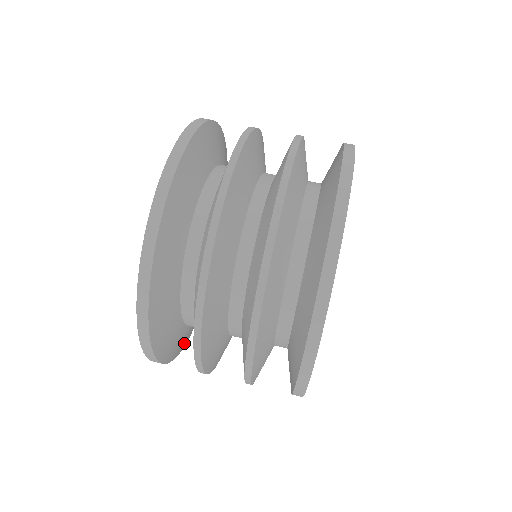
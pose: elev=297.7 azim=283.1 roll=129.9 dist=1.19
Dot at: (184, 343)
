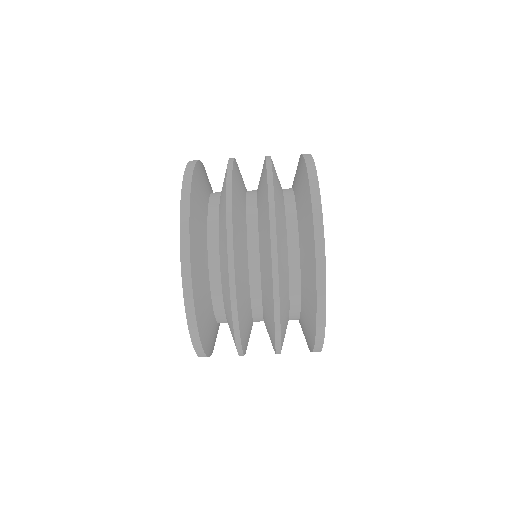
Dot at: occluded
